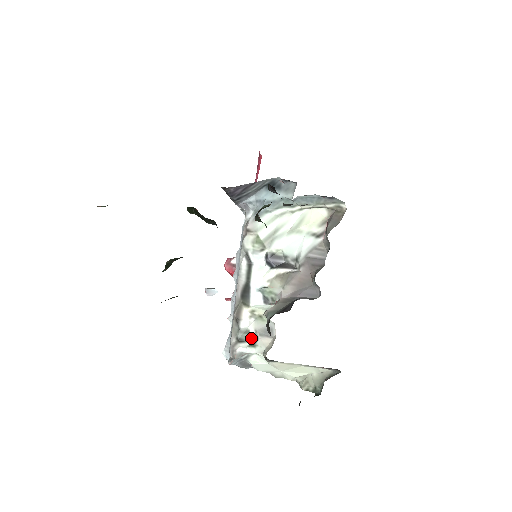
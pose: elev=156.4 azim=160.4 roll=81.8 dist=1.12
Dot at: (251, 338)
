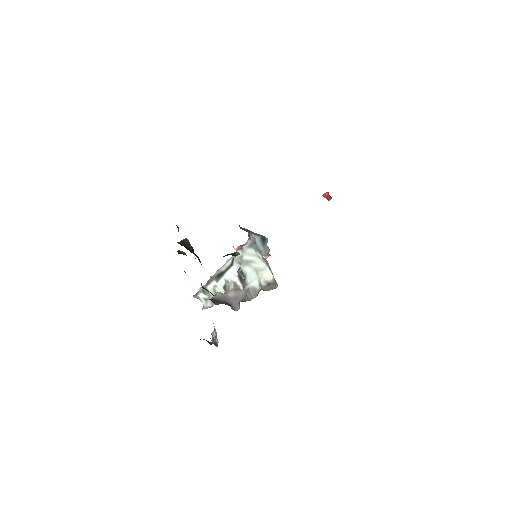
Dot at: (208, 295)
